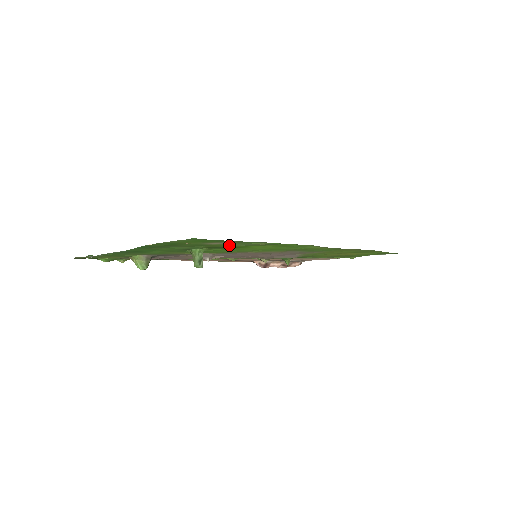
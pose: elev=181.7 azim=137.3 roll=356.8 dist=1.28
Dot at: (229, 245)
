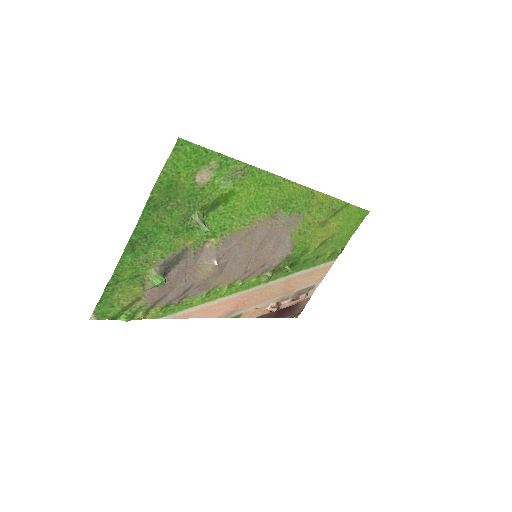
Dot at: (217, 189)
